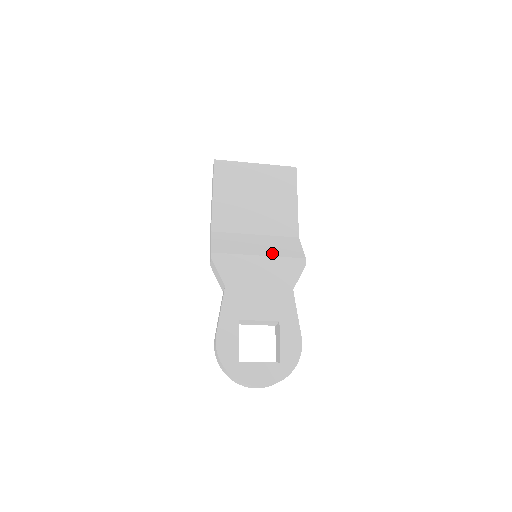
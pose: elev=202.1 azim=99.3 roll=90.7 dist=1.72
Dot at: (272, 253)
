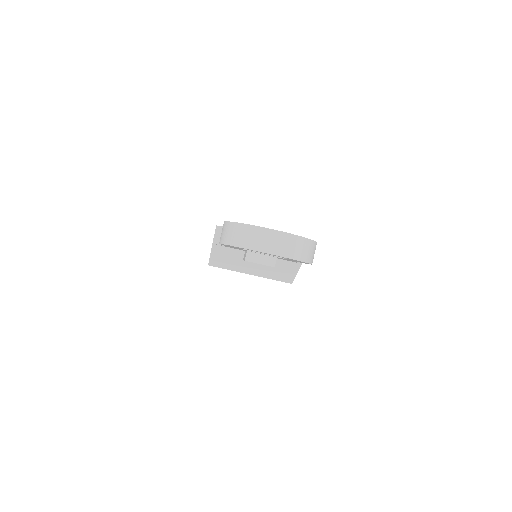
Dot at: occluded
